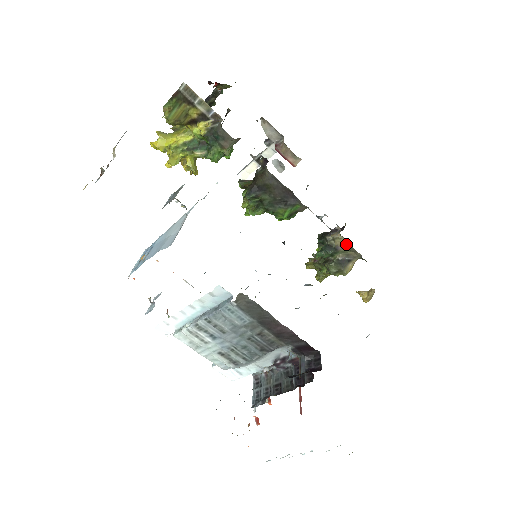
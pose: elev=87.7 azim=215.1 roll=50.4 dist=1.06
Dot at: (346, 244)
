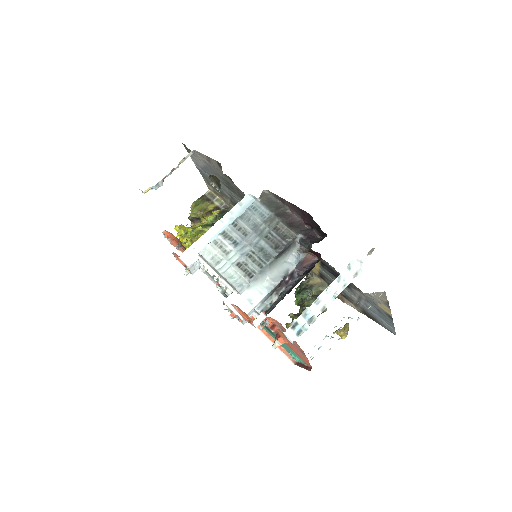
Dot at: (318, 282)
